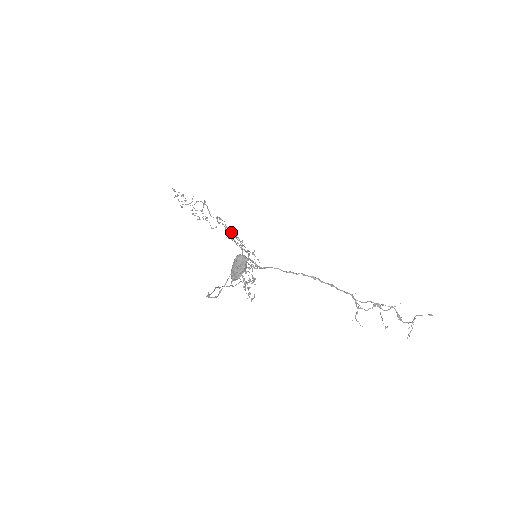
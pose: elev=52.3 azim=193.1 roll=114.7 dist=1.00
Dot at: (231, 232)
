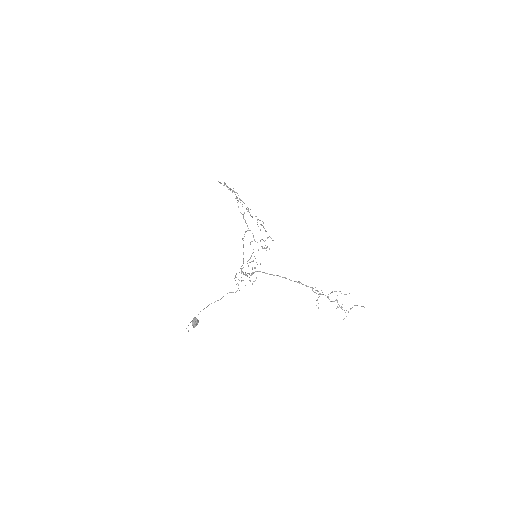
Dot at: (248, 230)
